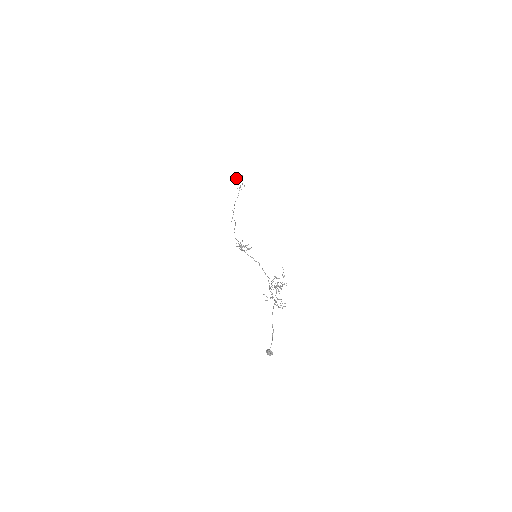
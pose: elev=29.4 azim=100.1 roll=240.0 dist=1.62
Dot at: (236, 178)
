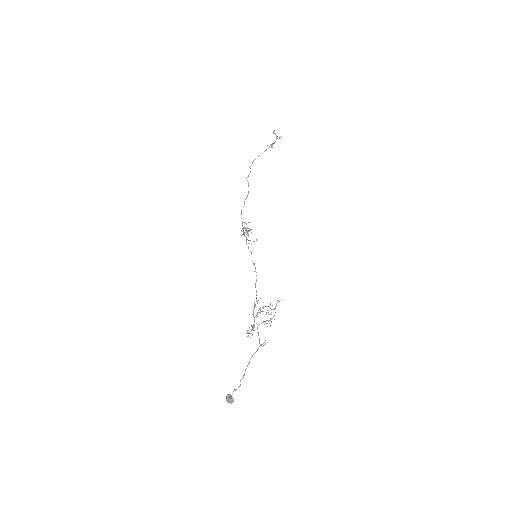
Dot at: occluded
